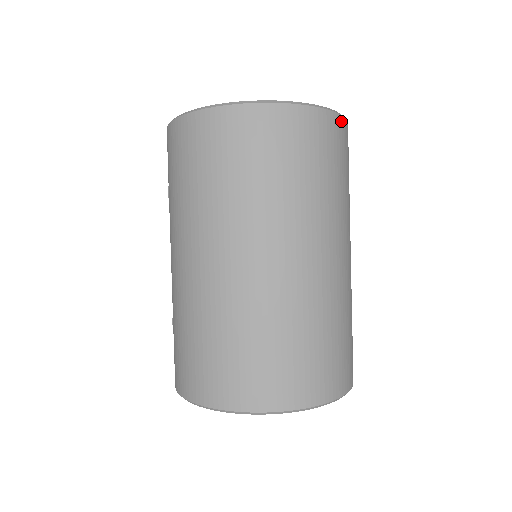
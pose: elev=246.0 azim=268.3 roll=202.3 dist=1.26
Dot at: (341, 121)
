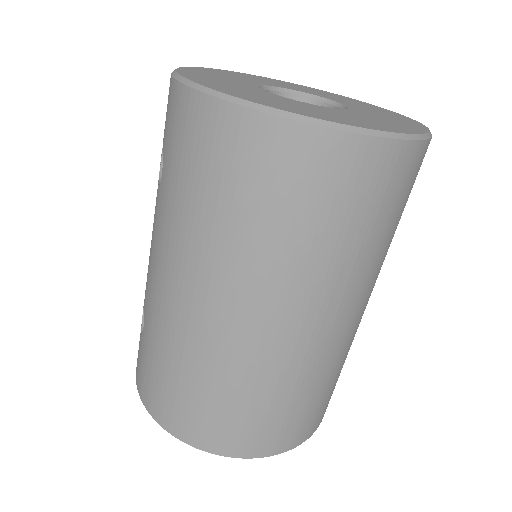
Dot at: occluded
